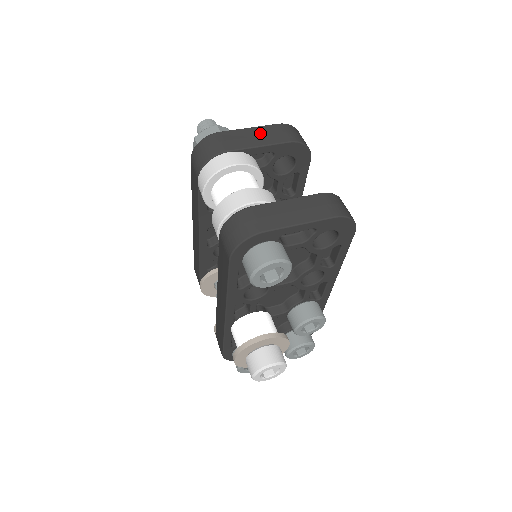
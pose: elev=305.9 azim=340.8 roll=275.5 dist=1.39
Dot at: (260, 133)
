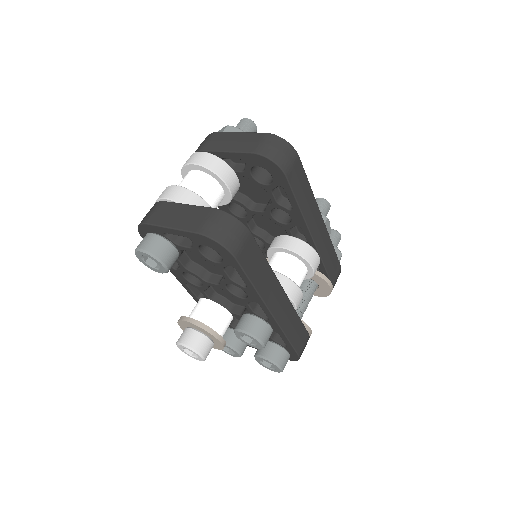
Dot at: (240, 139)
